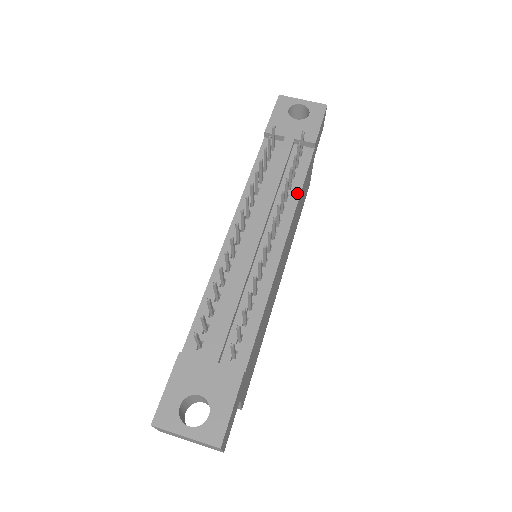
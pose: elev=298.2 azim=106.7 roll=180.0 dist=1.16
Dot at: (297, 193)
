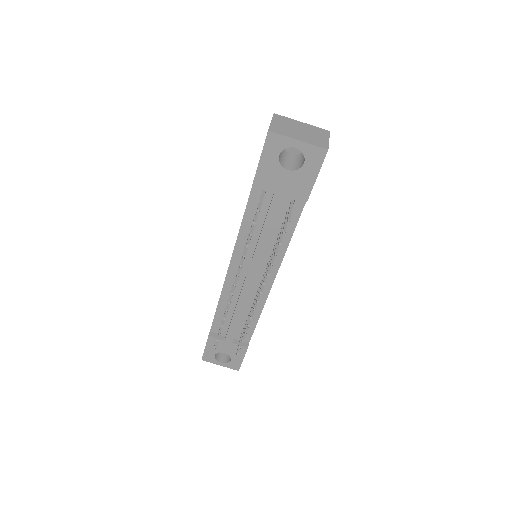
Dot at: (286, 243)
